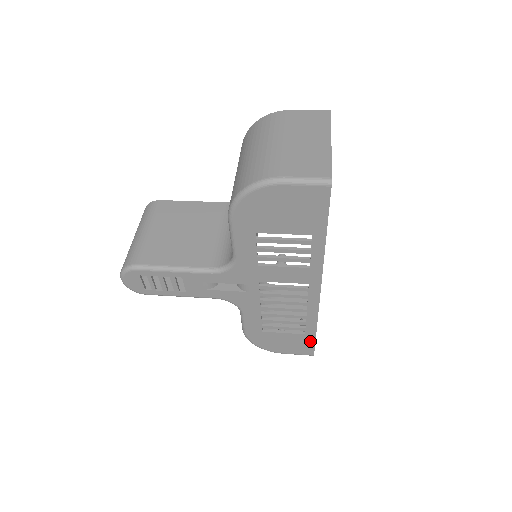
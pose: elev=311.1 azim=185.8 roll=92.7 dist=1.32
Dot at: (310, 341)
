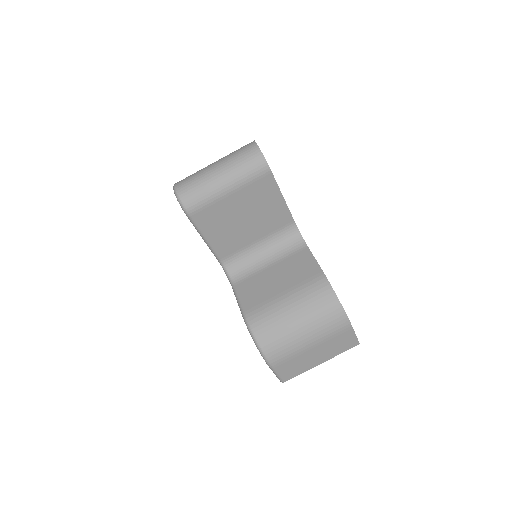
Dot at: occluded
